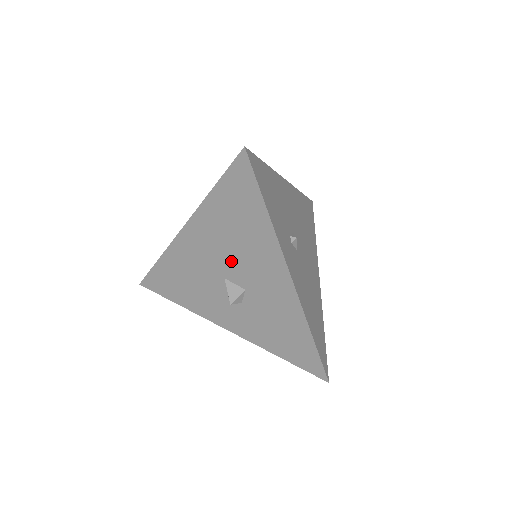
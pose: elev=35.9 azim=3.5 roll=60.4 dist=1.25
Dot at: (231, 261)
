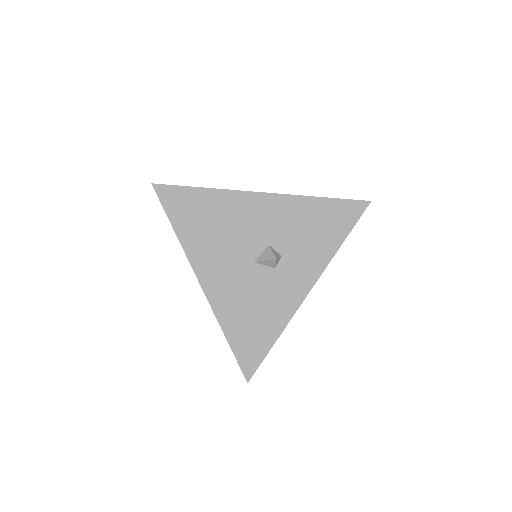
Dot at: (239, 246)
